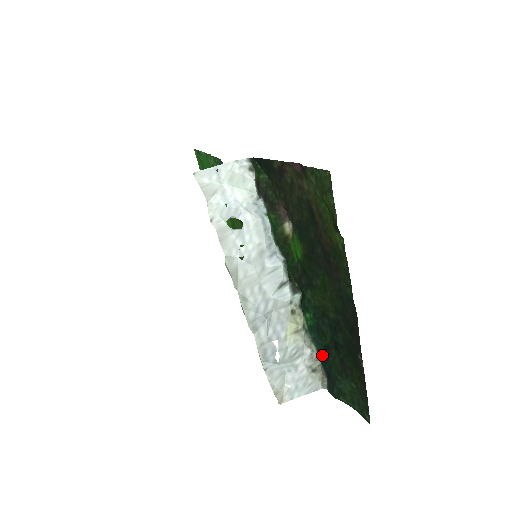
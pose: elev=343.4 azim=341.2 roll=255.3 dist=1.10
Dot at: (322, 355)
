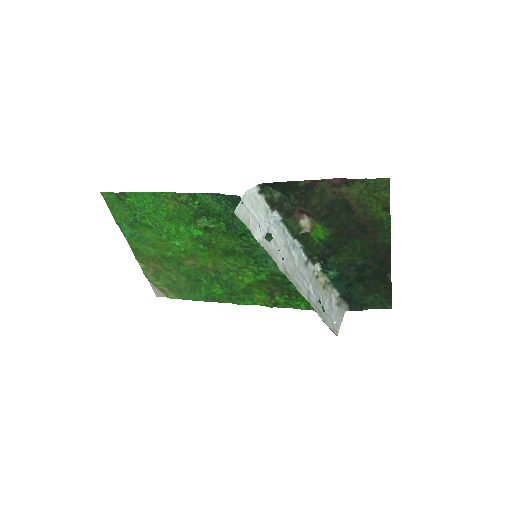
Dot at: (343, 292)
